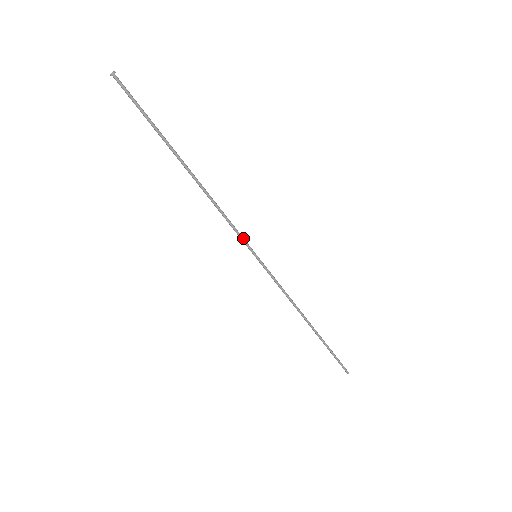
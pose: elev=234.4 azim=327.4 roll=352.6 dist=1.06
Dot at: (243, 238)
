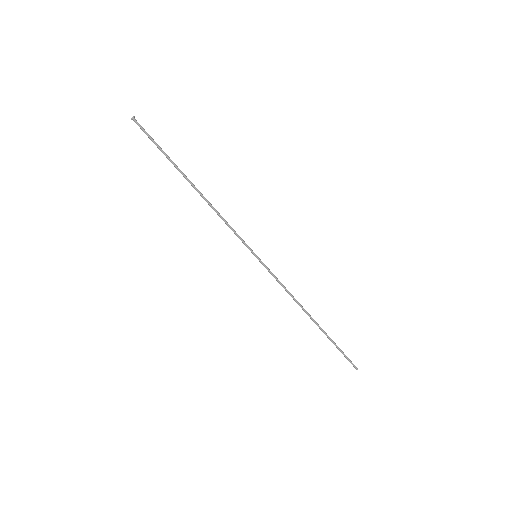
Dot at: (243, 240)
